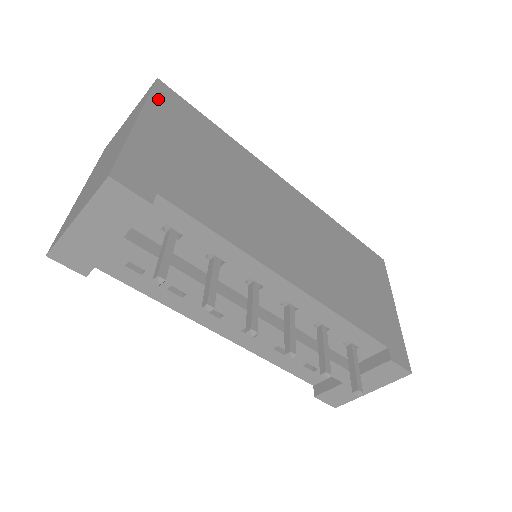
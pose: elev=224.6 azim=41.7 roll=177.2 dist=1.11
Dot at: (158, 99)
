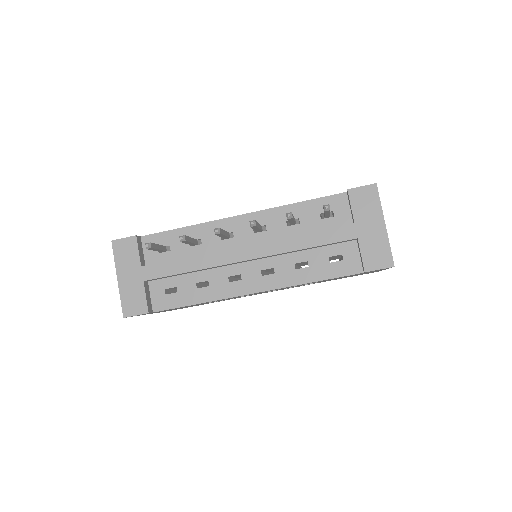
Dot at: occluded
